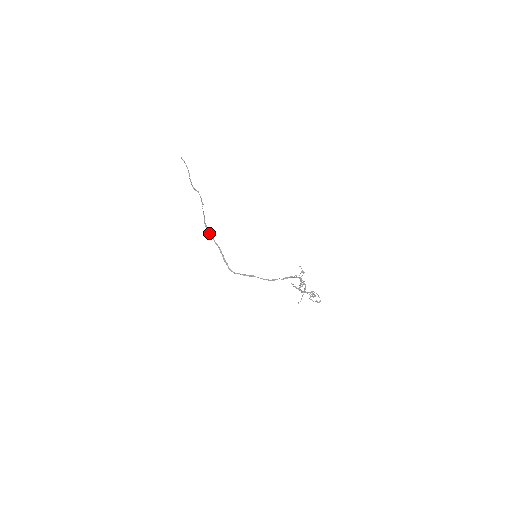
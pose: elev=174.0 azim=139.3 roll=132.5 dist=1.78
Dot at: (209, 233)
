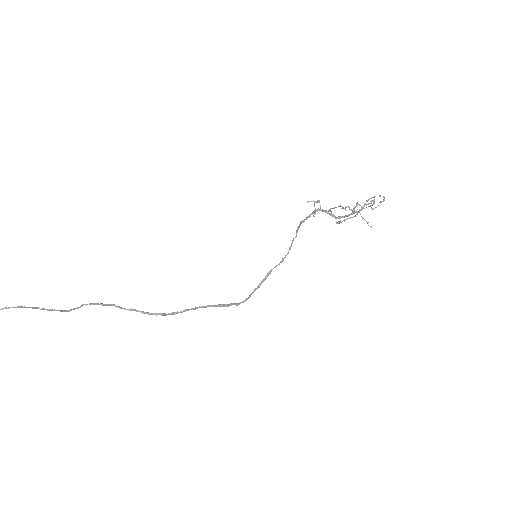
Dot at: (173, 313)
